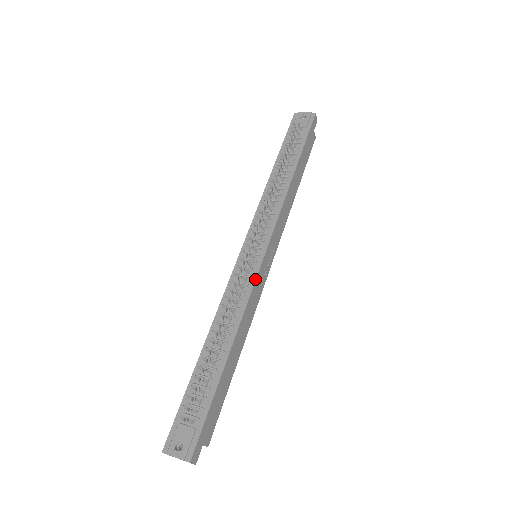
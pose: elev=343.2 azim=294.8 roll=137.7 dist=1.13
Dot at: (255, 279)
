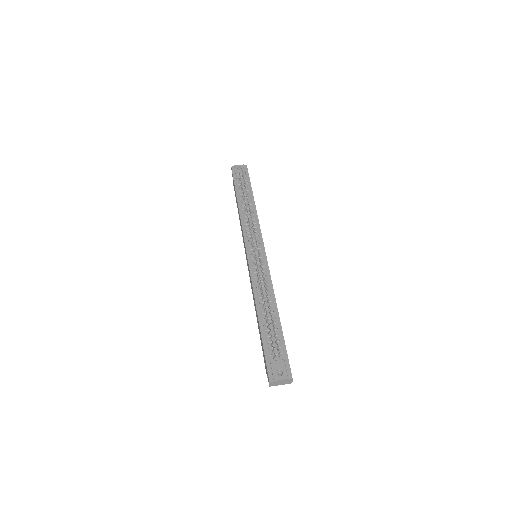
Dot at: (268, 267)
